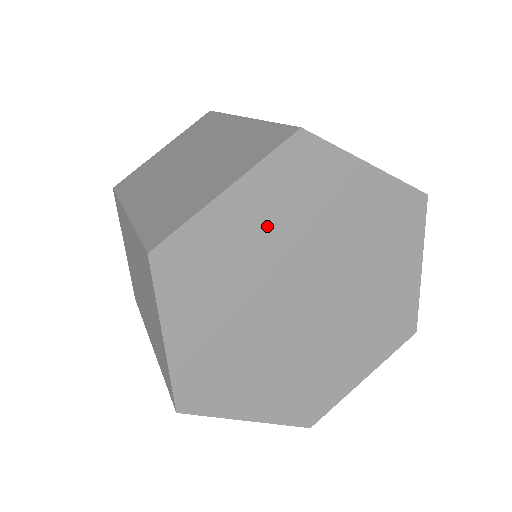
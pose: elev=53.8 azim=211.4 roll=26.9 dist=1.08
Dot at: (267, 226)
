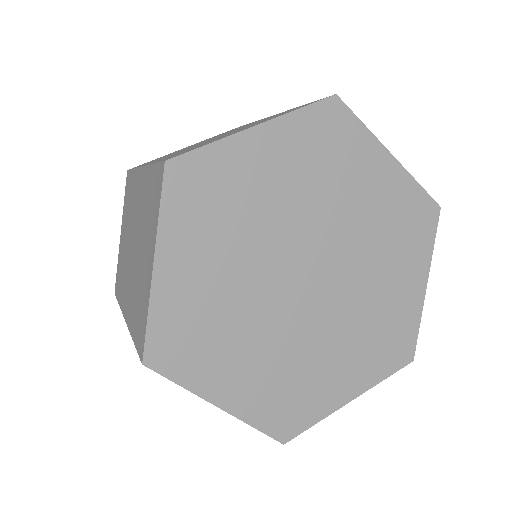
Dot at: (216, 258)
